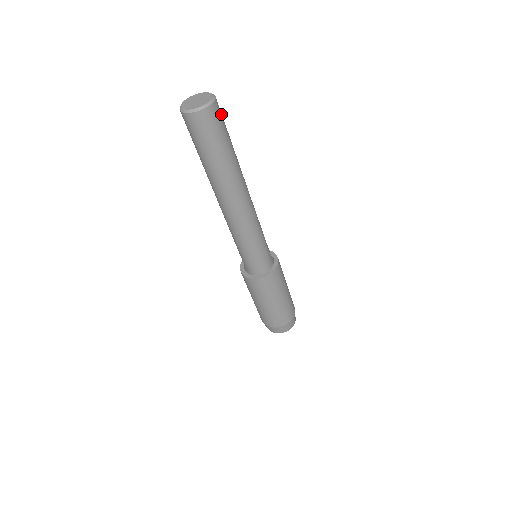
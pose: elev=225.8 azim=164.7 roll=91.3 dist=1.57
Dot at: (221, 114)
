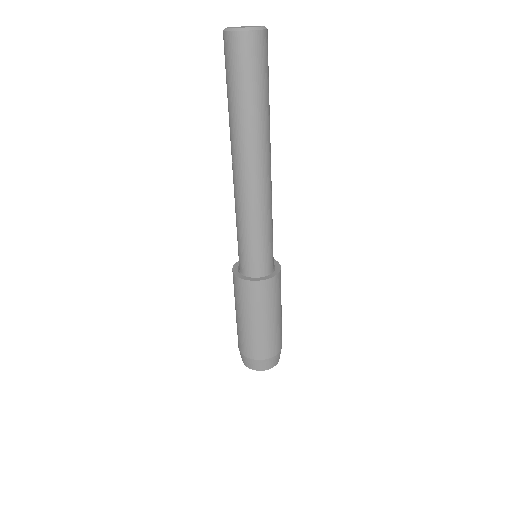
Dot at: occluded
